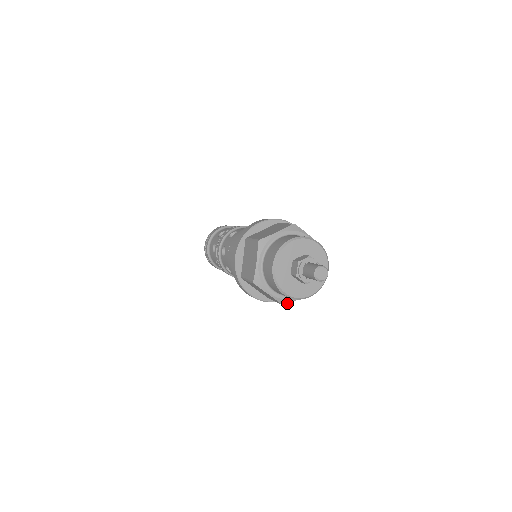
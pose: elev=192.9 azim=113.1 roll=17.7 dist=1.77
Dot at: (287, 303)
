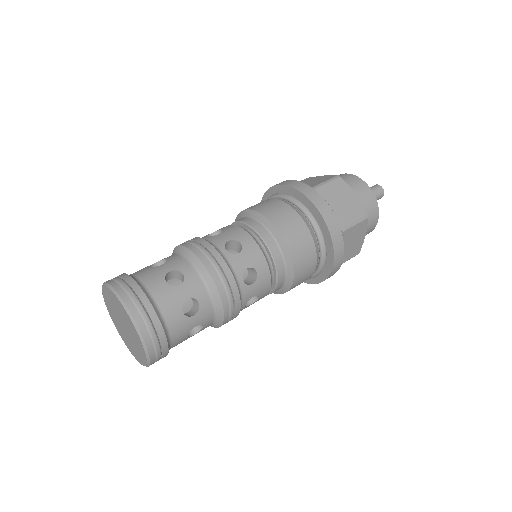
Dot at: (367, 219)
